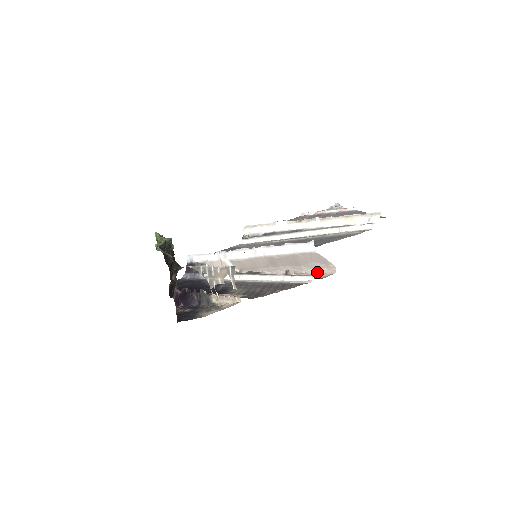
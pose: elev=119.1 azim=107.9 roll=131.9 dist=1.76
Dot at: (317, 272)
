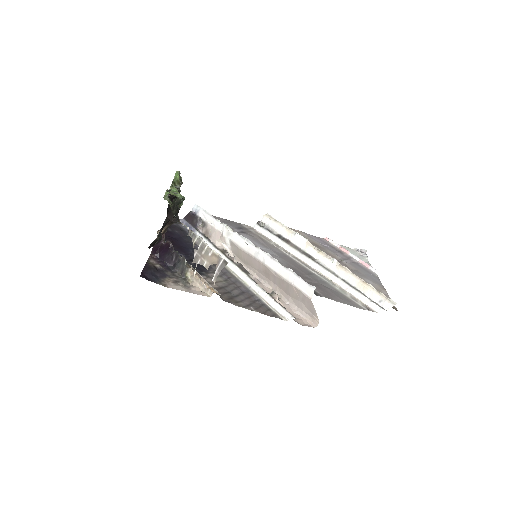
Dot at: (300, 313)
